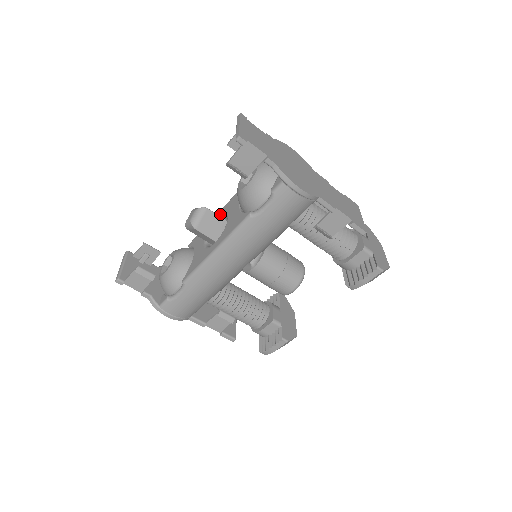
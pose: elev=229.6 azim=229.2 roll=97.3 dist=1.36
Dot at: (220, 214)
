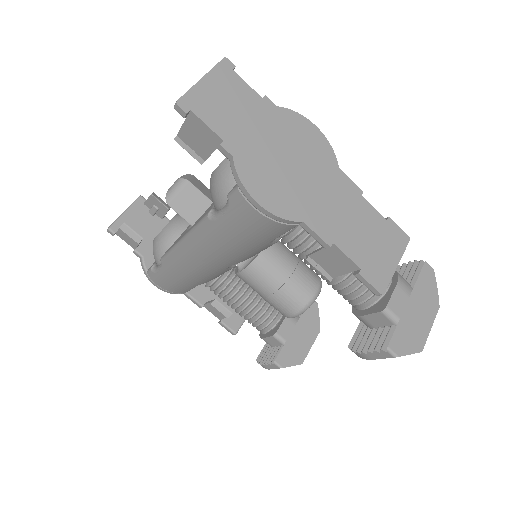
Dot at: occluded
